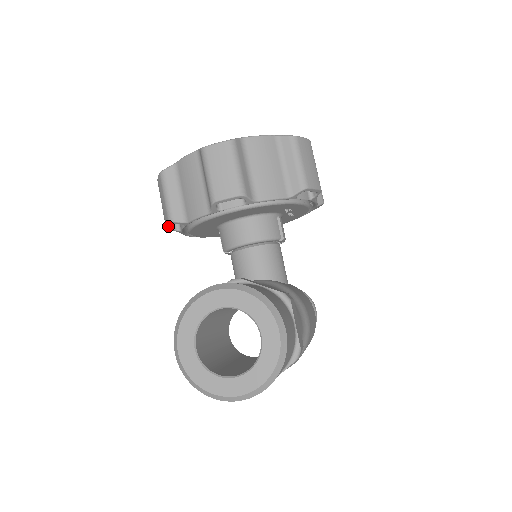
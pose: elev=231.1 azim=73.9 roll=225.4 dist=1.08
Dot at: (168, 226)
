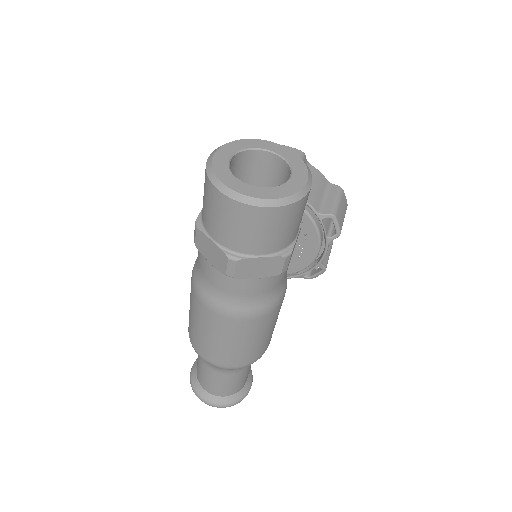
Dot at: occluded
